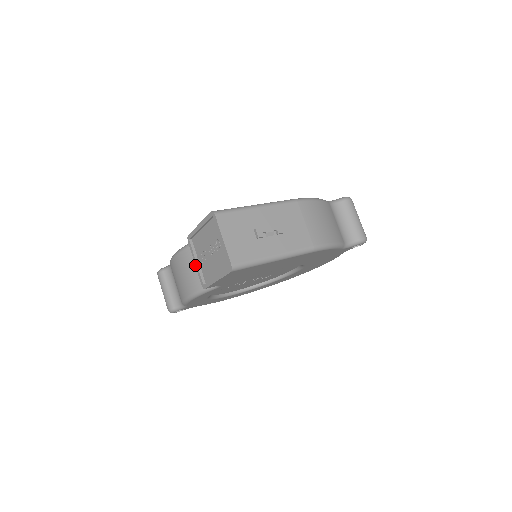
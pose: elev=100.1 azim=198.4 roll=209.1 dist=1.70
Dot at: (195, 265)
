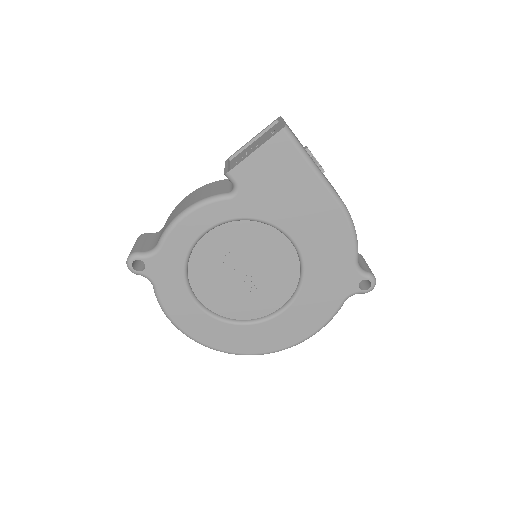
Dot at: (224, 168)
